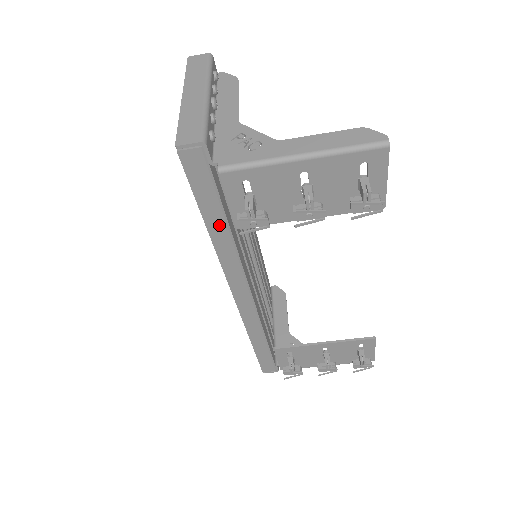
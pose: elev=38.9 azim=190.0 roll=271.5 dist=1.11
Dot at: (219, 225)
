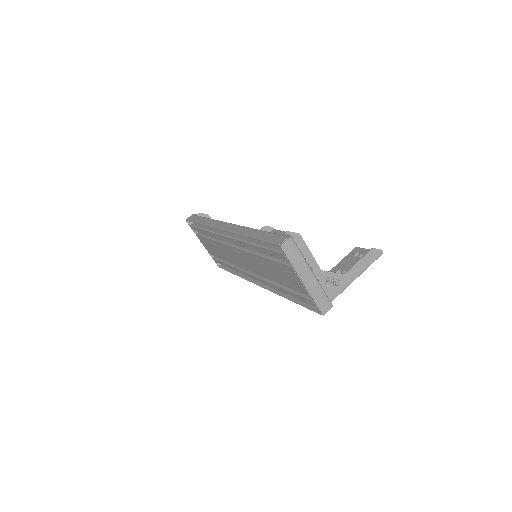
Dot at: occluded
